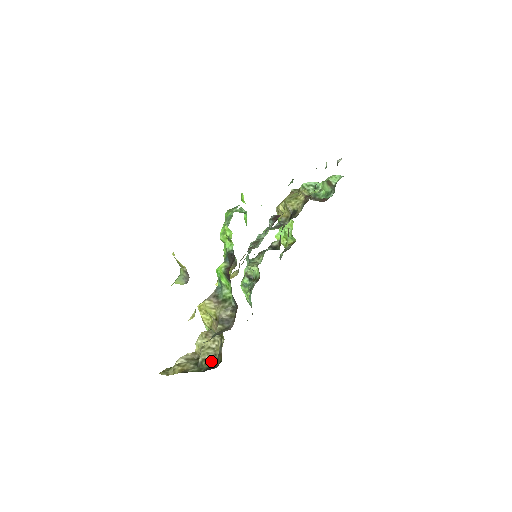
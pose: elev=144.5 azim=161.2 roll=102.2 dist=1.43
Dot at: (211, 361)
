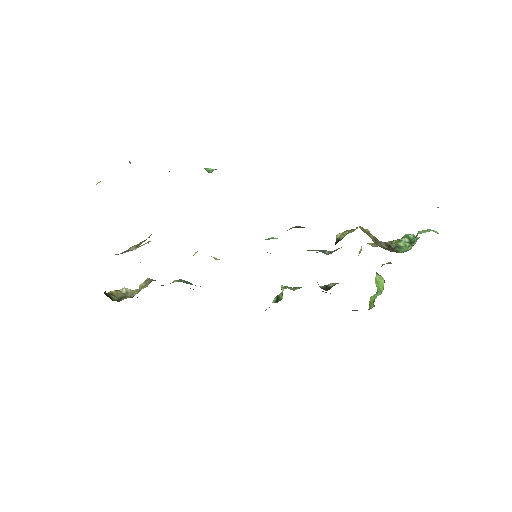
Dot at: (125, 298)
